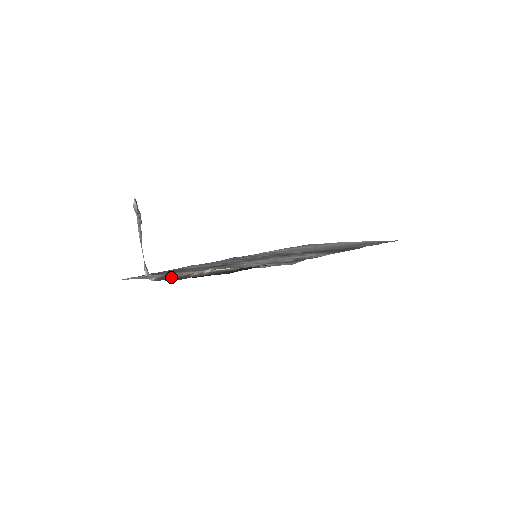
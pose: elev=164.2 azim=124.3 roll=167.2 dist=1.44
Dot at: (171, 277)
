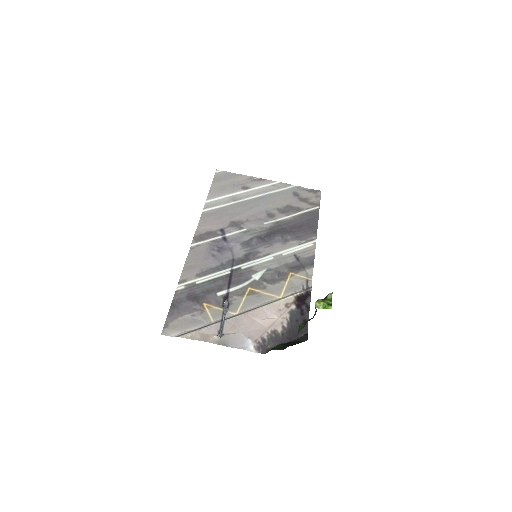
Dot at: (267, 342)
